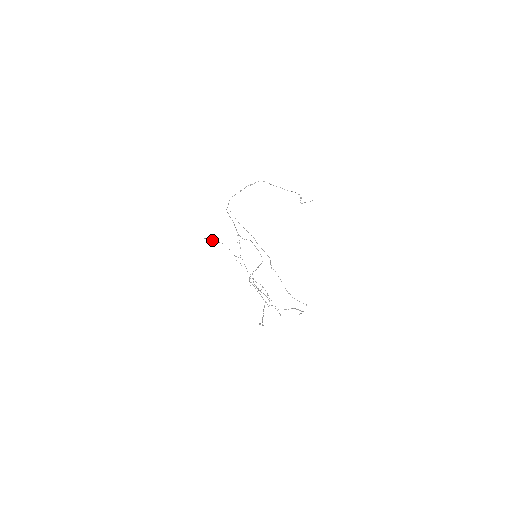
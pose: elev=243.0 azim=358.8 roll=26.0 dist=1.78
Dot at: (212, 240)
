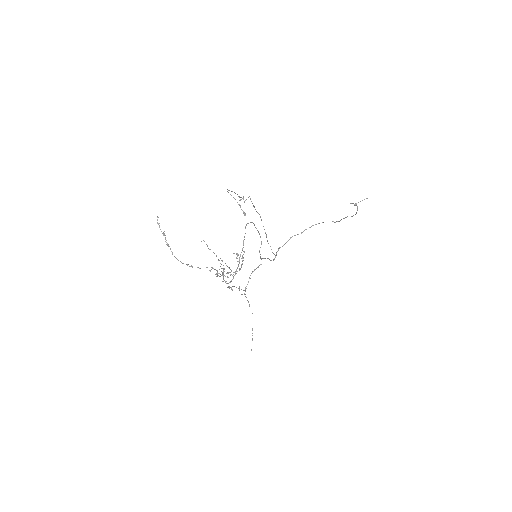
Dot at: occluded
